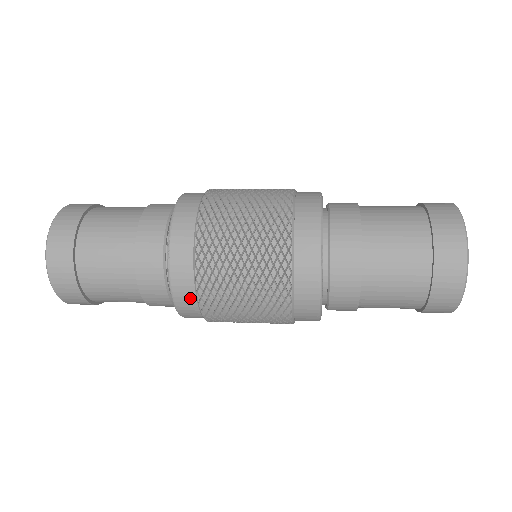
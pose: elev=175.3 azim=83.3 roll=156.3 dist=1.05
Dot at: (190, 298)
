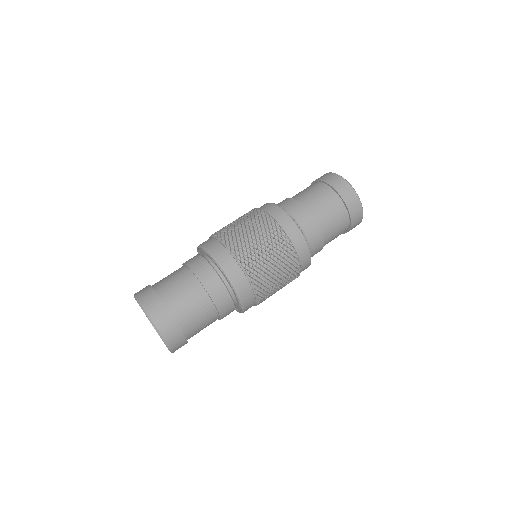
Dot at: occluded
